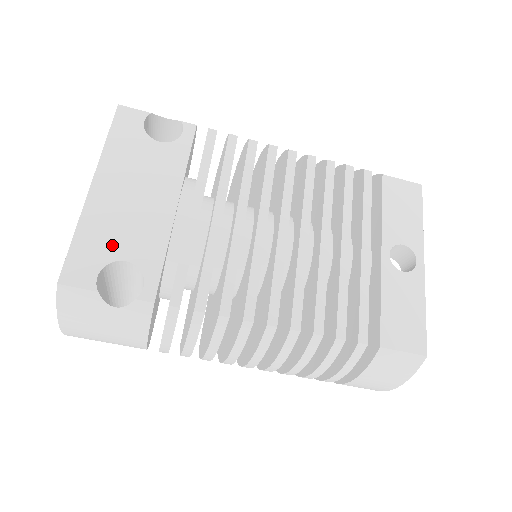
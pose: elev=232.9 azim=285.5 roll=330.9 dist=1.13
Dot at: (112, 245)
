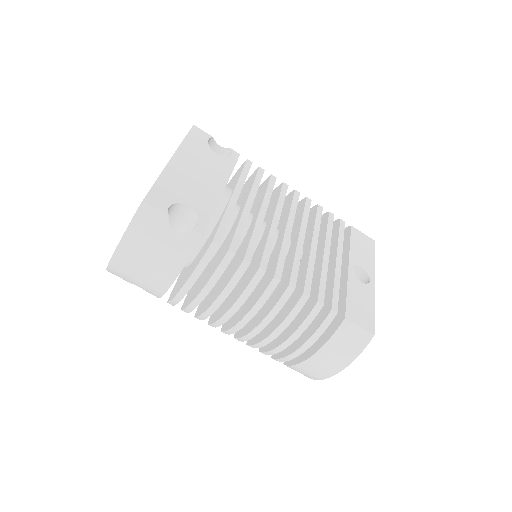
Dot at: (181, 194)
